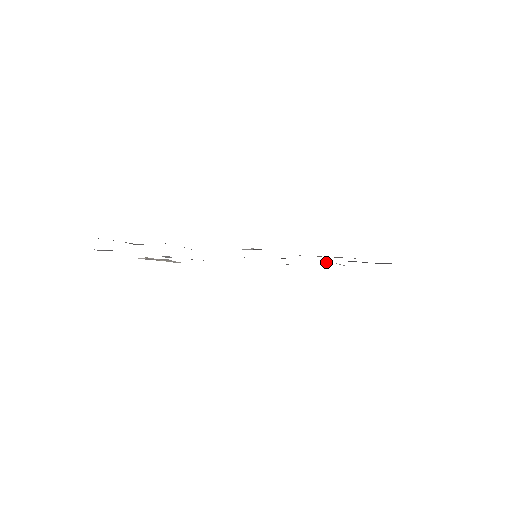
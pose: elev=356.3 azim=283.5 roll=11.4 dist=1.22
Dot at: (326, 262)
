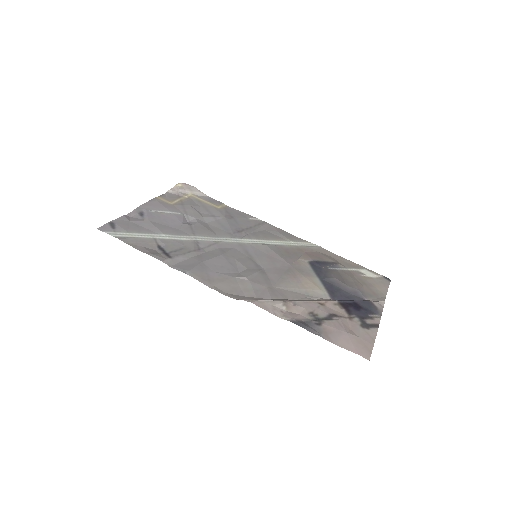
Dot at: (316, 265)
